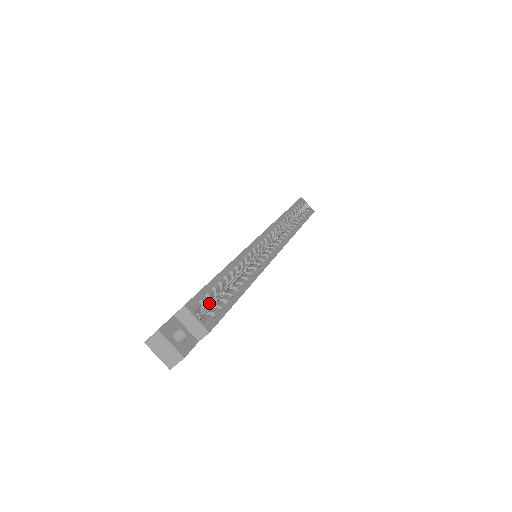
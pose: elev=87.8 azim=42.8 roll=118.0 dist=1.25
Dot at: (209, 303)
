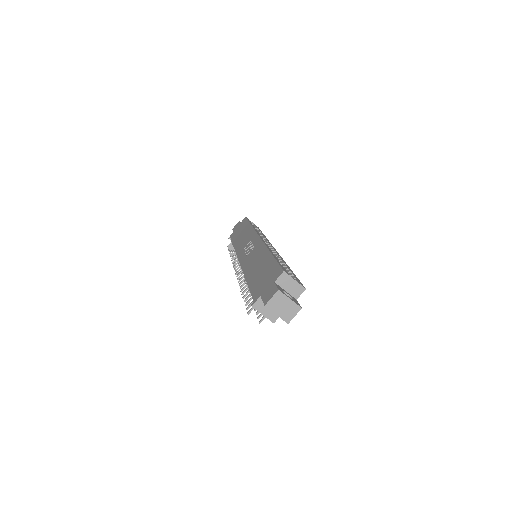
Dot at: occluded
